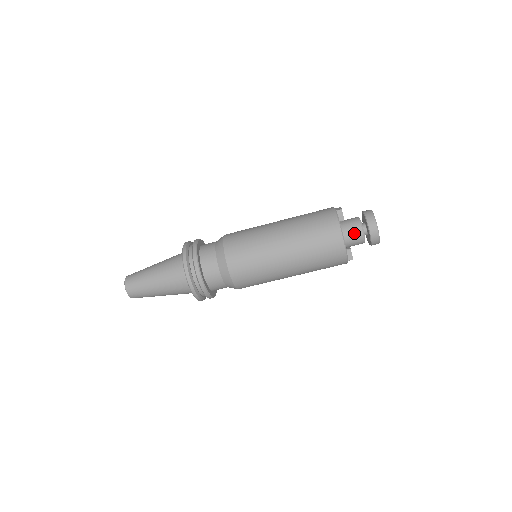
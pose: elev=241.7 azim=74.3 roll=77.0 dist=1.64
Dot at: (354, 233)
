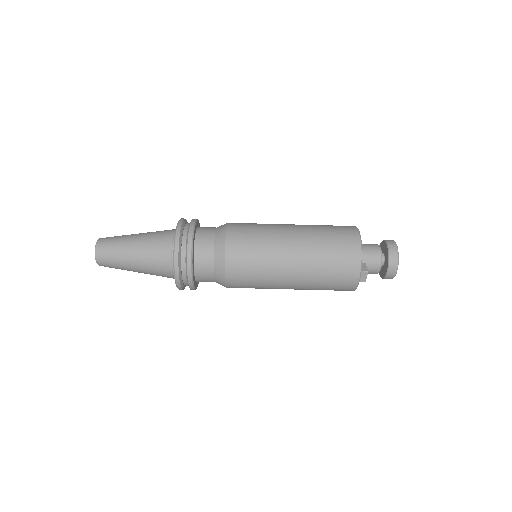
Dot at: (370, 245)
